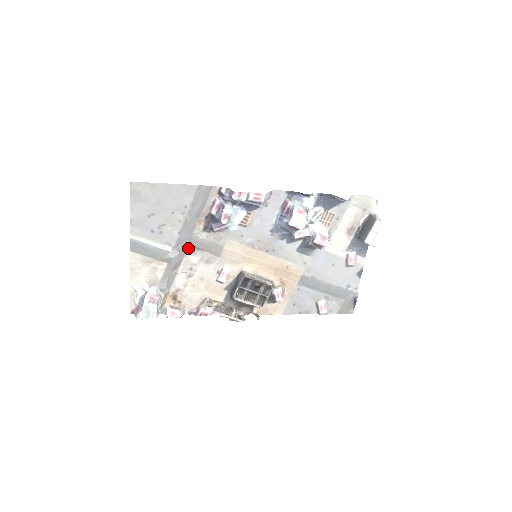
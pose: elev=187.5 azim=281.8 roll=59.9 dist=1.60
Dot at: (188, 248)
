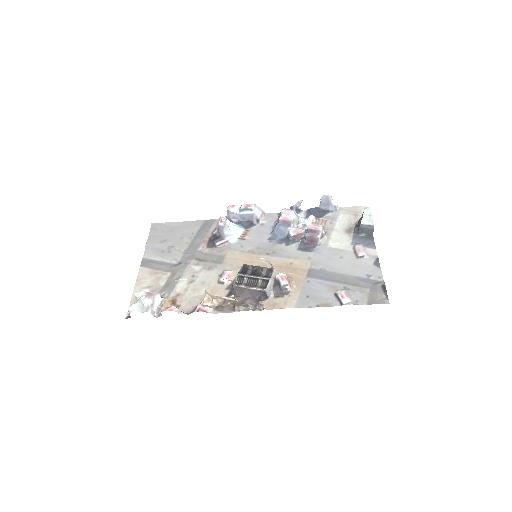
Dot at: (192, 261)
